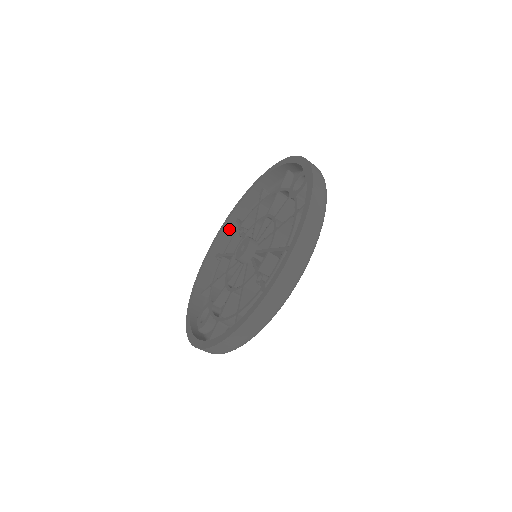
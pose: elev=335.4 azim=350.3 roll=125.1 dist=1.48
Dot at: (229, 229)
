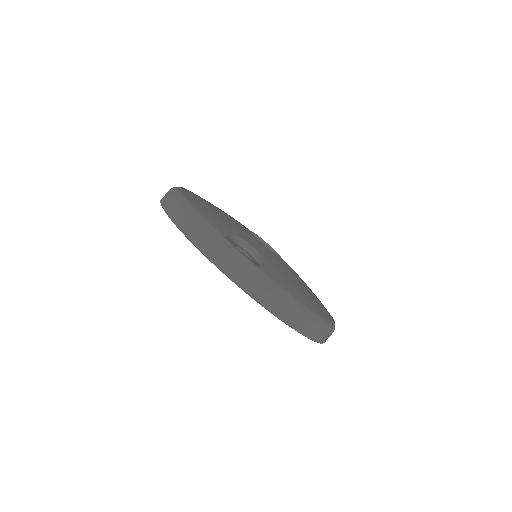
Dot at: occluded
